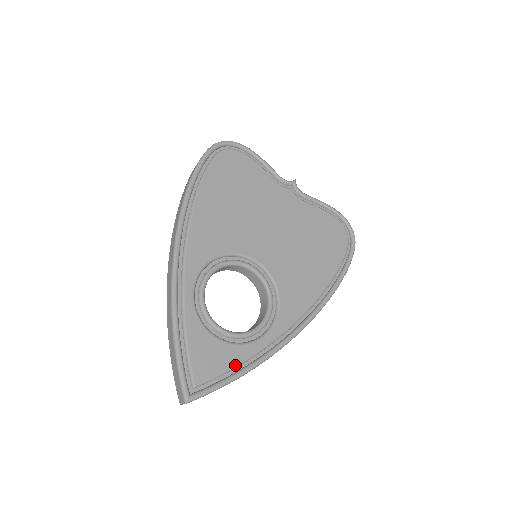
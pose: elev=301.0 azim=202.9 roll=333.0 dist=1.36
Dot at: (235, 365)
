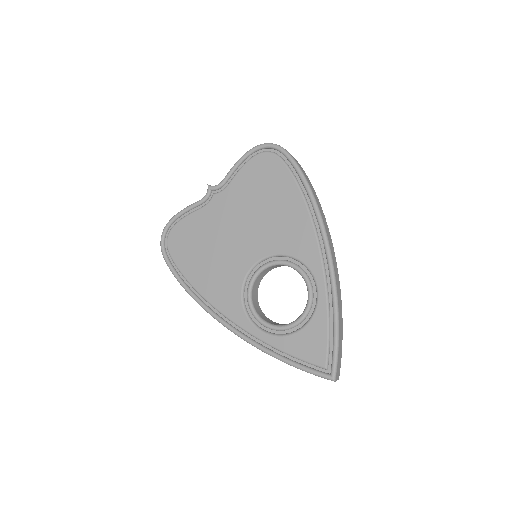
Dot at: (327, 327)
